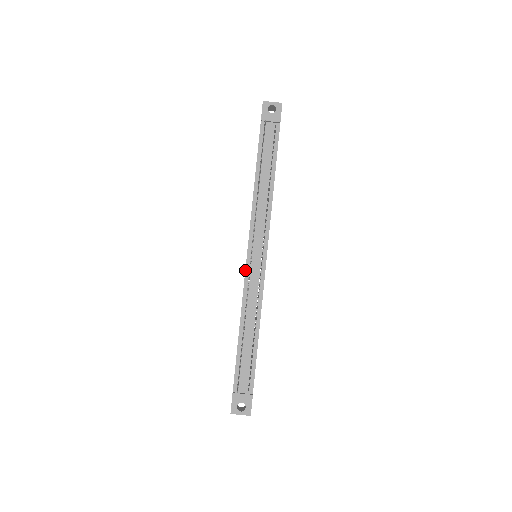
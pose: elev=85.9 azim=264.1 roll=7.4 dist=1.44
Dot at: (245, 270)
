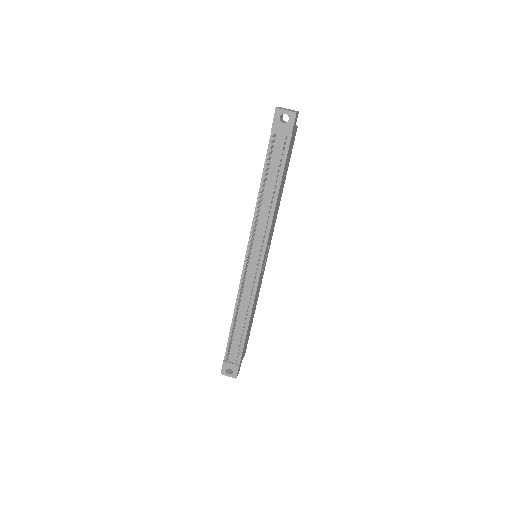
Dot at: (242, 271)
